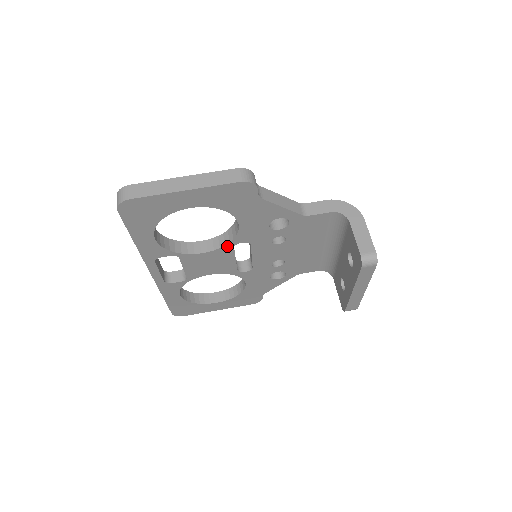
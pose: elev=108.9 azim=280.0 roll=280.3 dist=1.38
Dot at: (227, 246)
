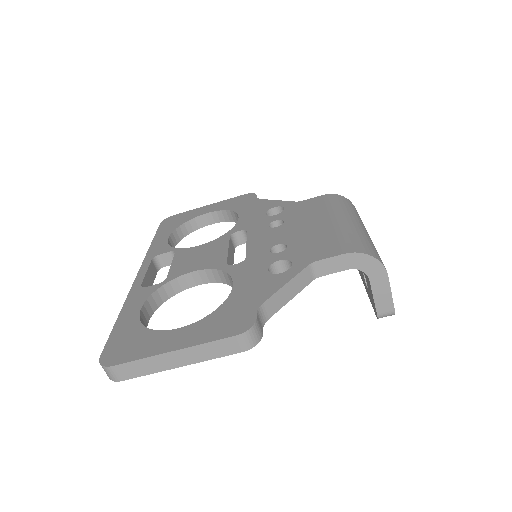
Dot at: (224, 281)
